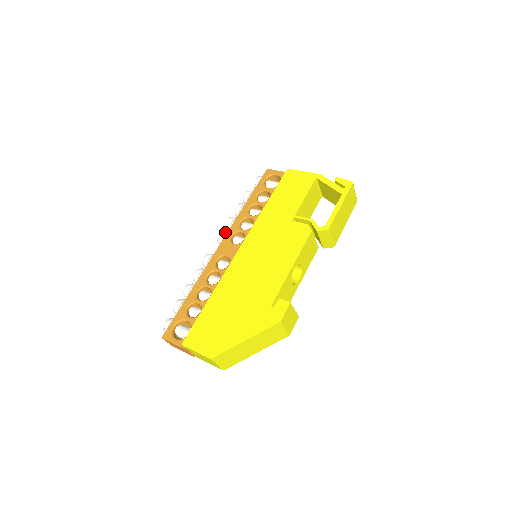
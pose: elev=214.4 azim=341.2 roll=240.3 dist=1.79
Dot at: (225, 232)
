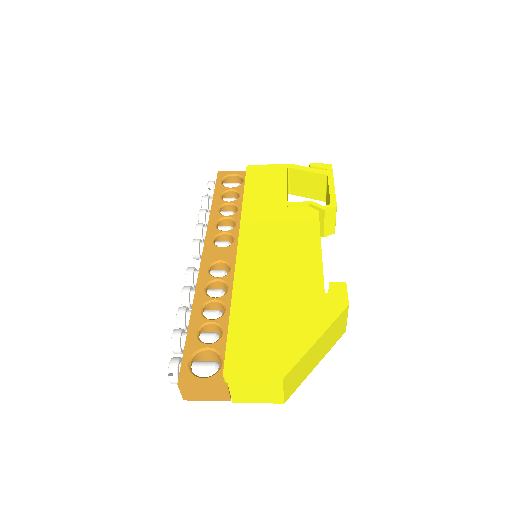
Dot at: (200, 240)
